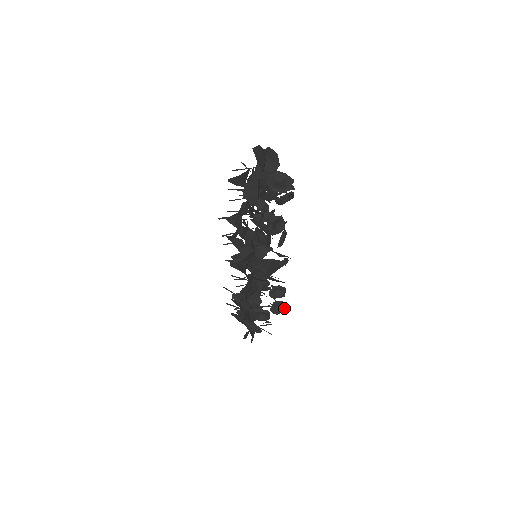
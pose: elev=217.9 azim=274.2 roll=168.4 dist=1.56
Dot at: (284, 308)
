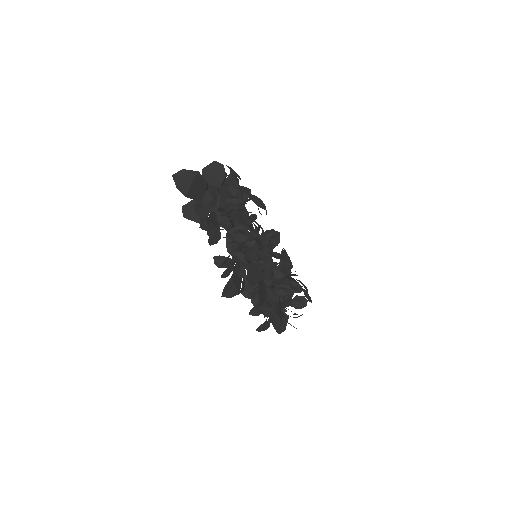
Dot at: occluded
